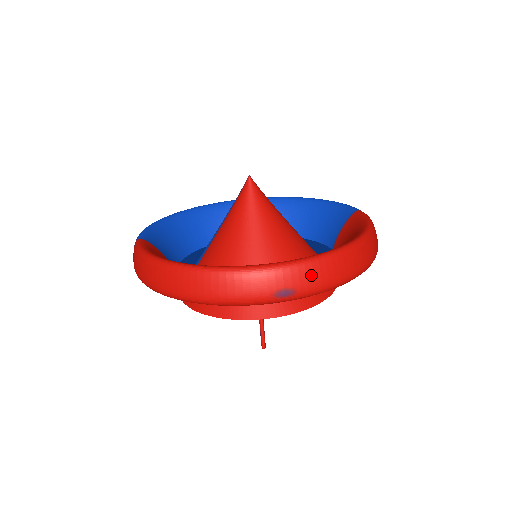
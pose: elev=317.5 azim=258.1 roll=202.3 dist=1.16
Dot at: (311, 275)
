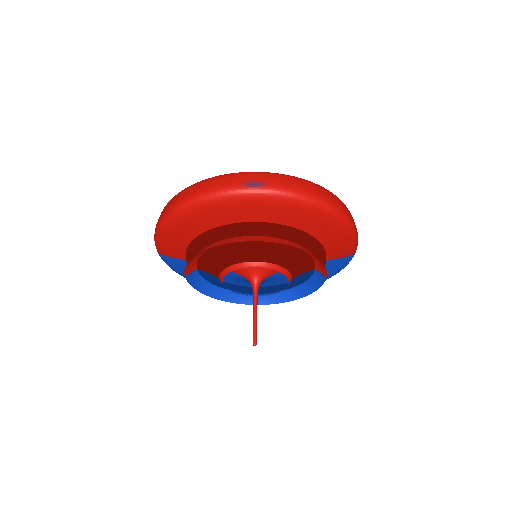
Dot at: (277, 179)
